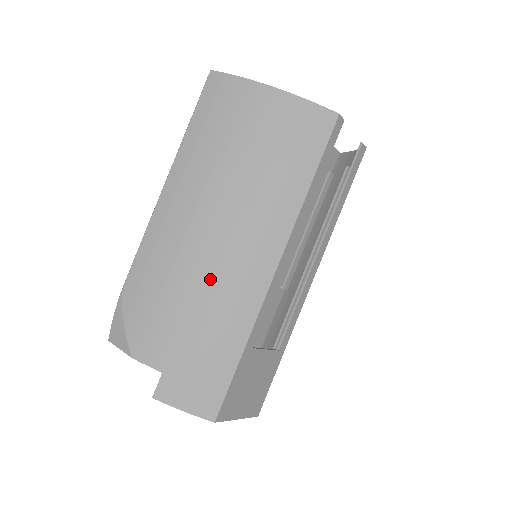
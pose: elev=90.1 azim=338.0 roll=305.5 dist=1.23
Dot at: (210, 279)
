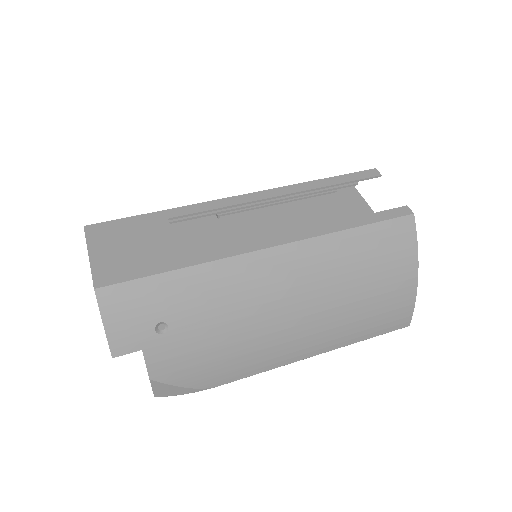
Dot at: occluded
